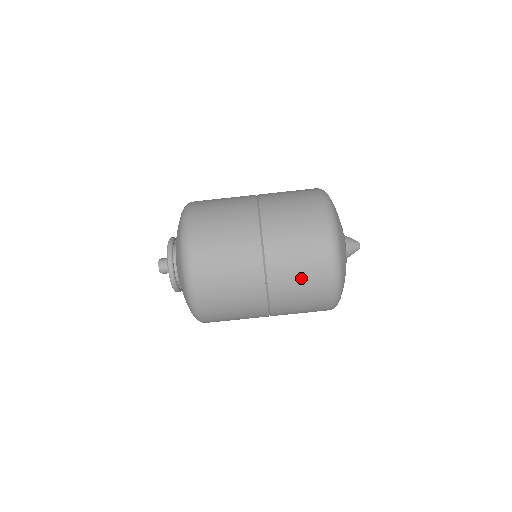
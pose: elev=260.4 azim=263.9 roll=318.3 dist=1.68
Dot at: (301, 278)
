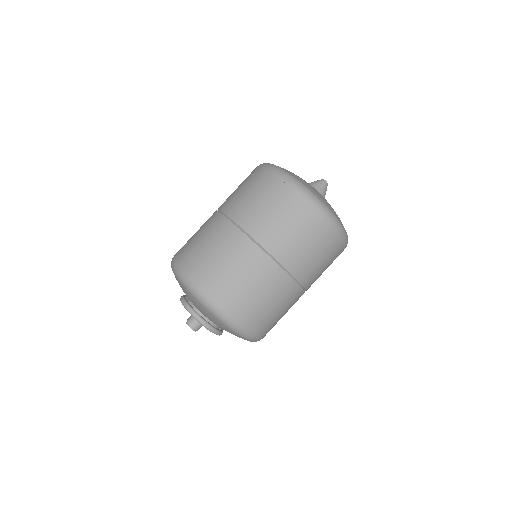
Dot at: (312, 249)
